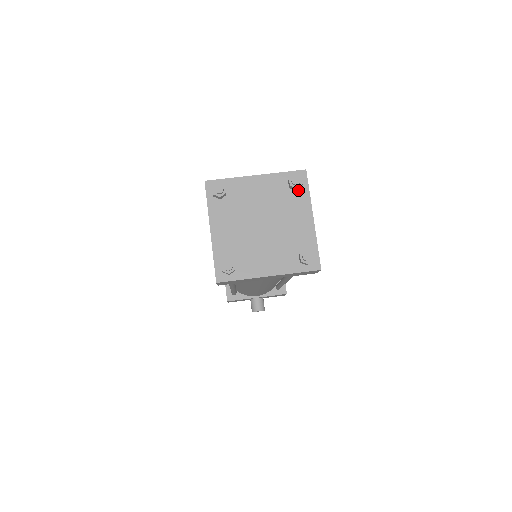
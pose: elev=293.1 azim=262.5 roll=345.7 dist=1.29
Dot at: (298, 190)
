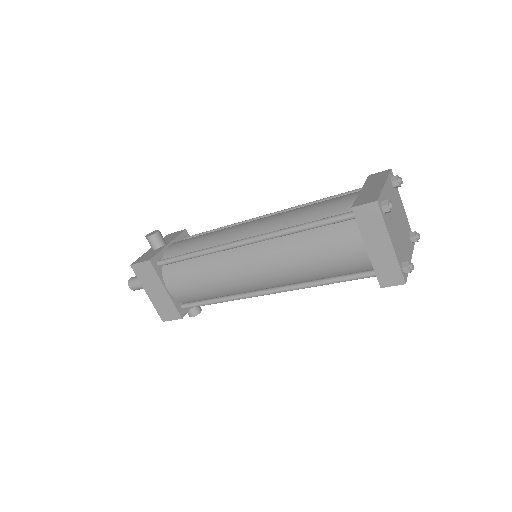
Dot at: (395, 187)
